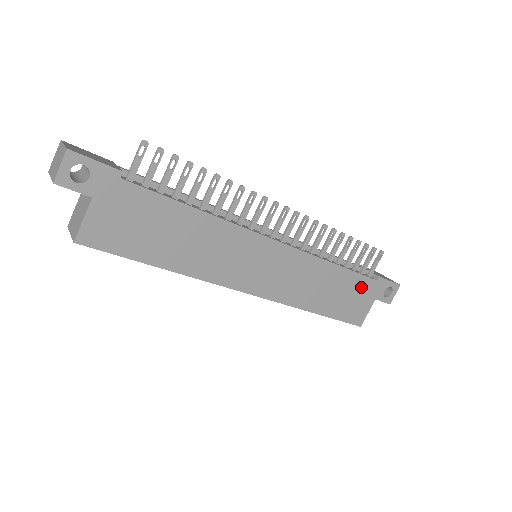
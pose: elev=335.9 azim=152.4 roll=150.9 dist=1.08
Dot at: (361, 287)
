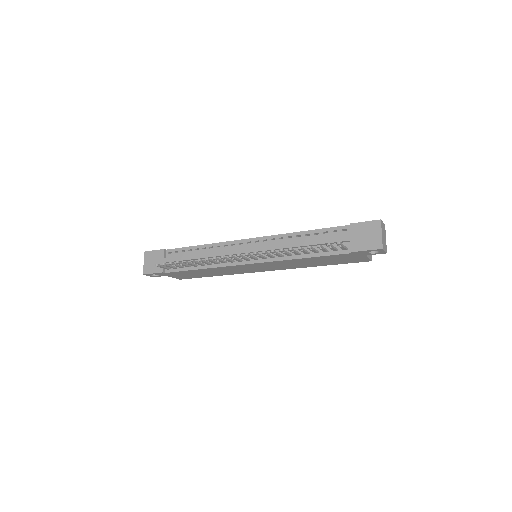
Dot at: (341, 256)
